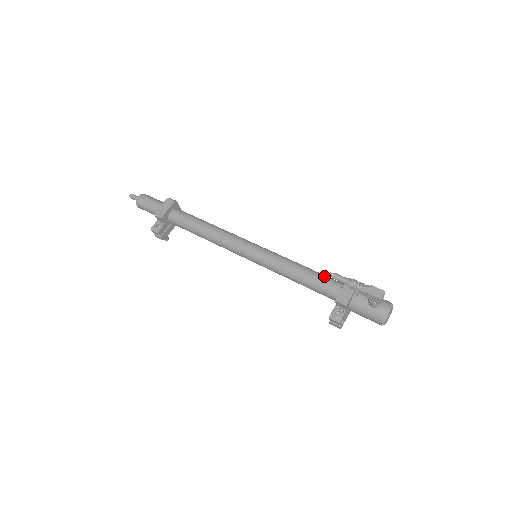
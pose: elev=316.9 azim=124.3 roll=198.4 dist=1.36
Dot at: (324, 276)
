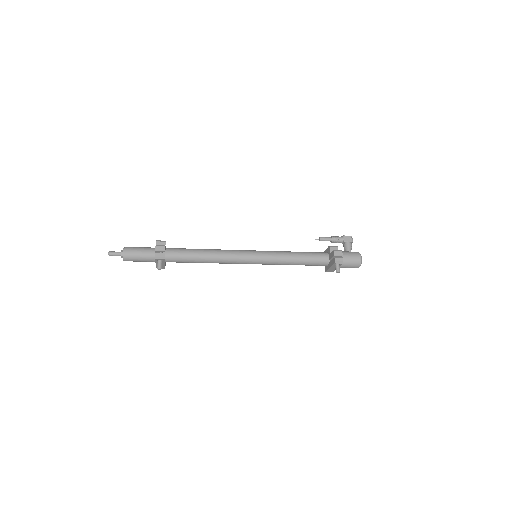
Dot at: occluded
